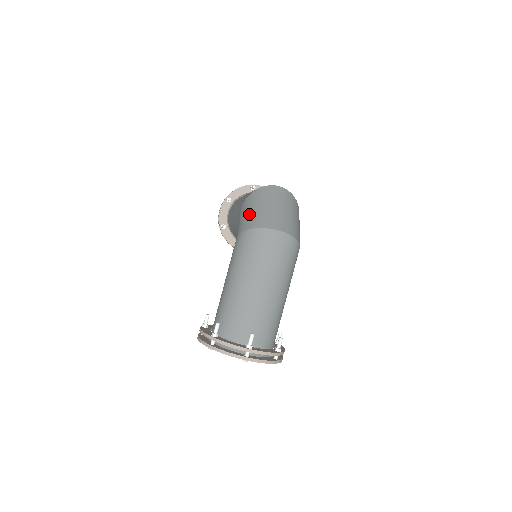
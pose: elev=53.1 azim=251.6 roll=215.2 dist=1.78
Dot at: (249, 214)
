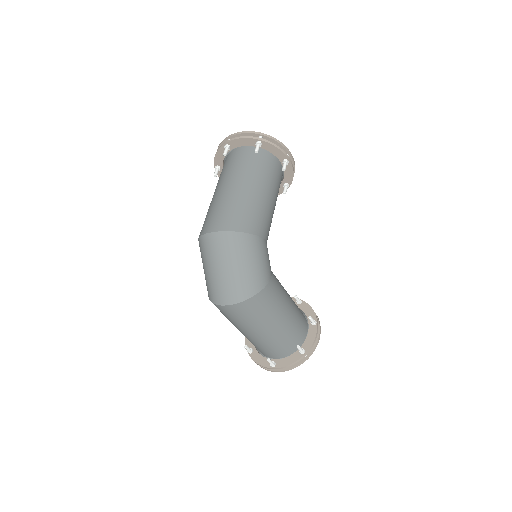
Dot at: occluded
